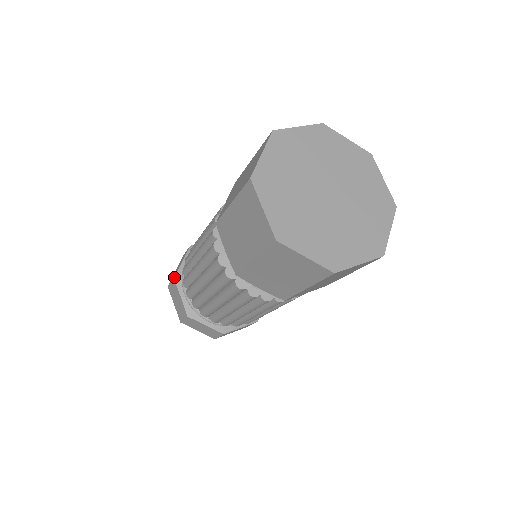
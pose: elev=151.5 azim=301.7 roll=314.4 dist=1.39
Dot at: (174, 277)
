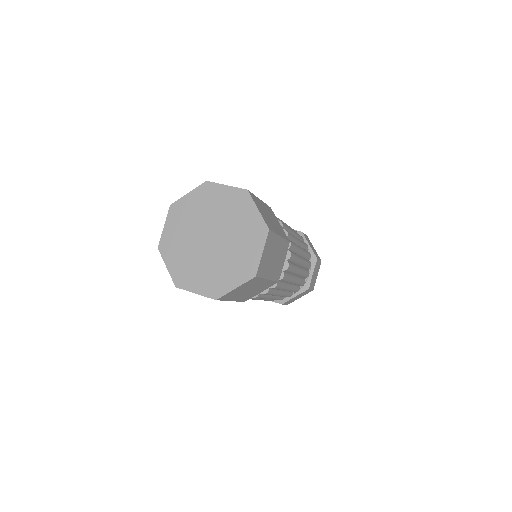
Dot at: occluded
